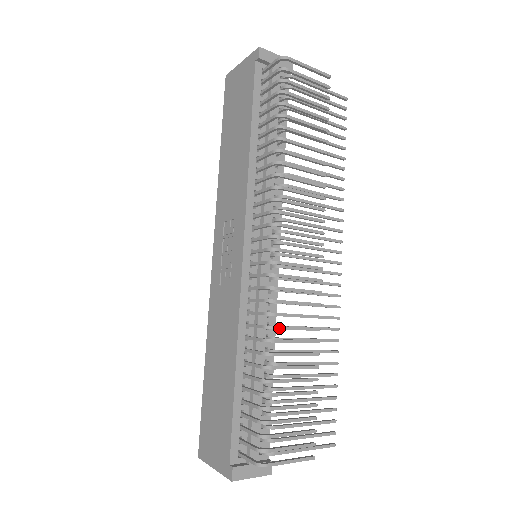
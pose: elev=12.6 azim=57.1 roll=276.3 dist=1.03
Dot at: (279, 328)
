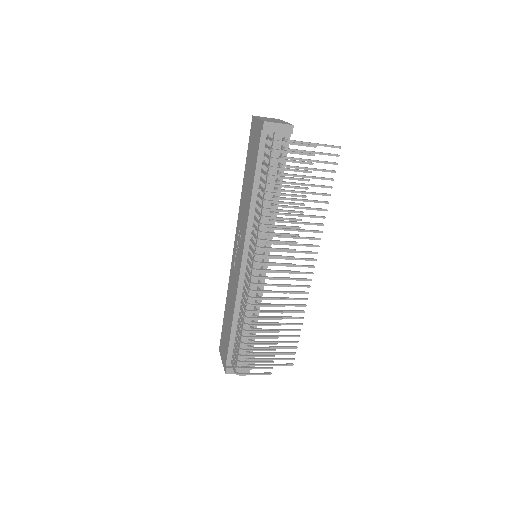
Dot at: (253, 312)
